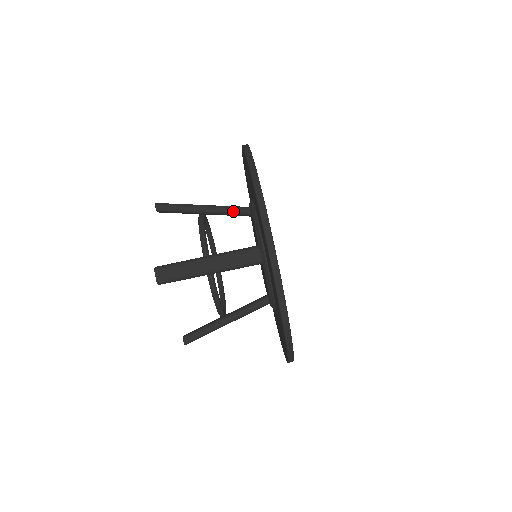
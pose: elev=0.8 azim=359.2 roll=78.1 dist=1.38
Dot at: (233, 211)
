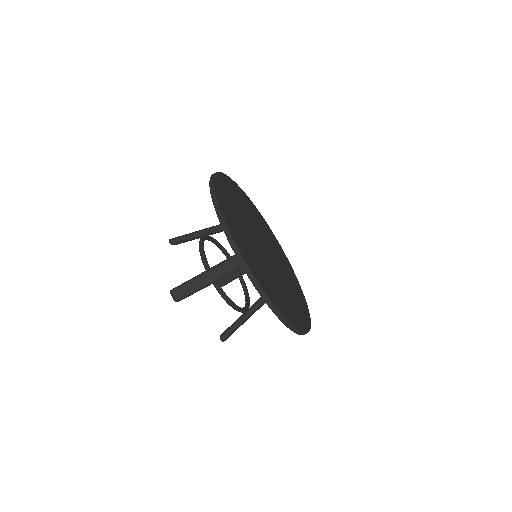
Dot at: occluded
